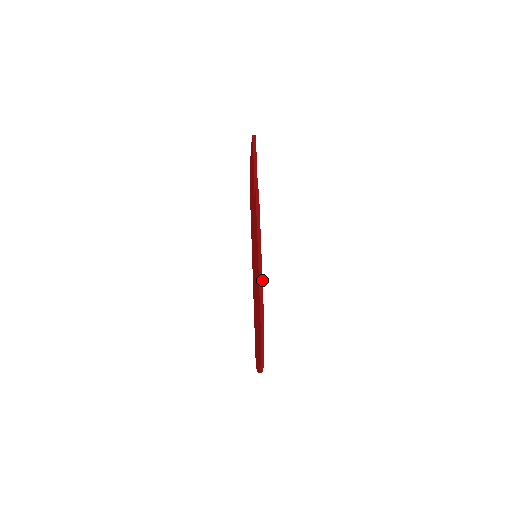
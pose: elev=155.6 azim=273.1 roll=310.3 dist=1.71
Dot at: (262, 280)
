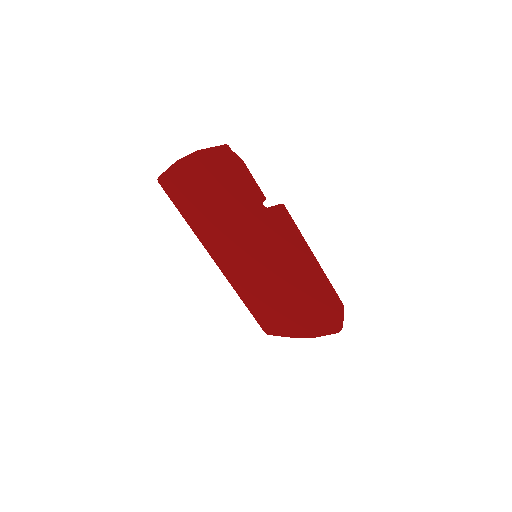
Dot at: (327, 278)
